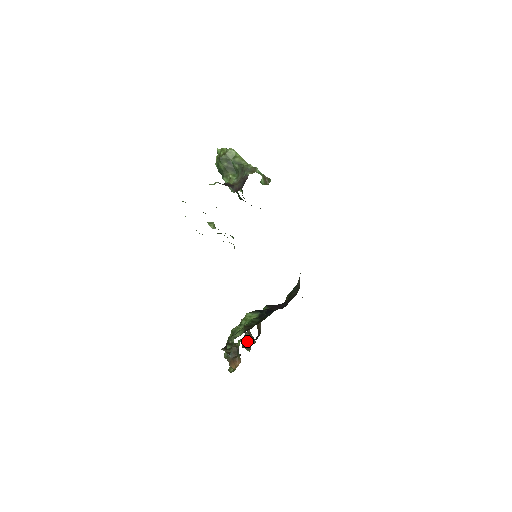
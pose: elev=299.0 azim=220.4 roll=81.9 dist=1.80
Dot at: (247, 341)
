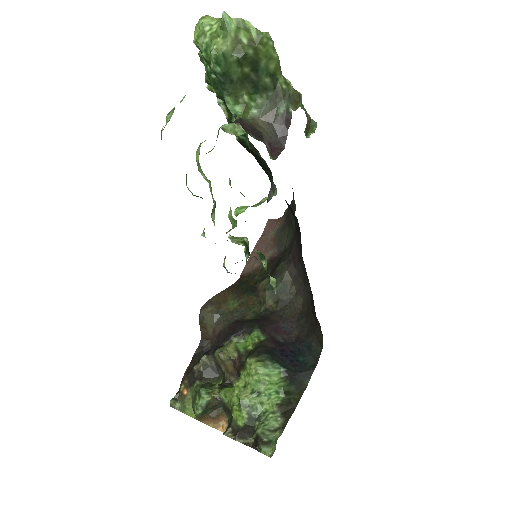
Dot at: (209, 368)
